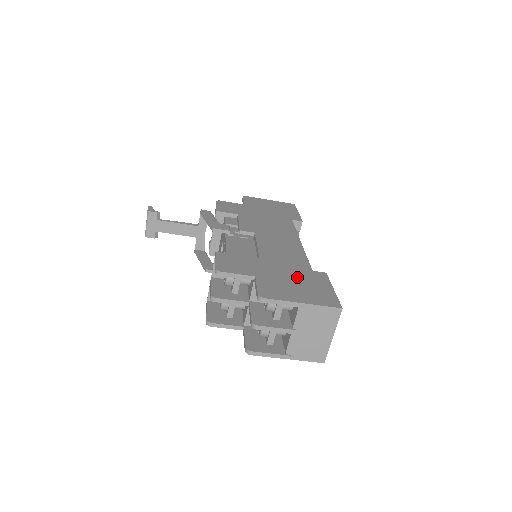
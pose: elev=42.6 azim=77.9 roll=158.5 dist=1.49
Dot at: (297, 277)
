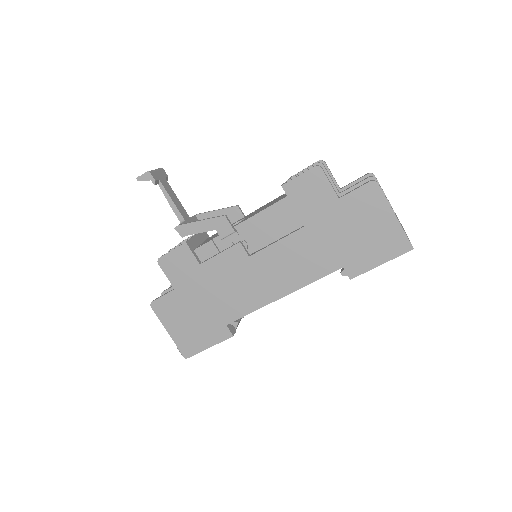
Dot at: occluded
